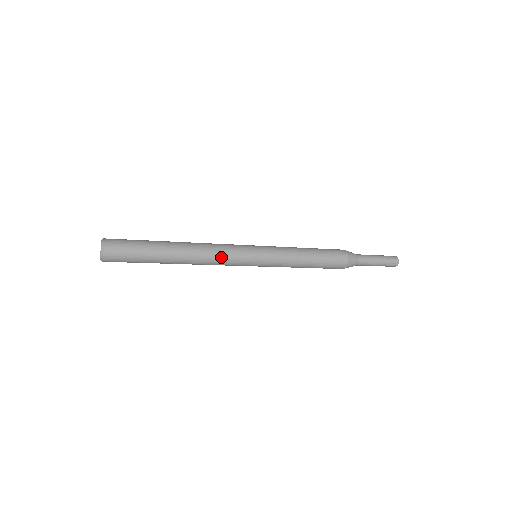
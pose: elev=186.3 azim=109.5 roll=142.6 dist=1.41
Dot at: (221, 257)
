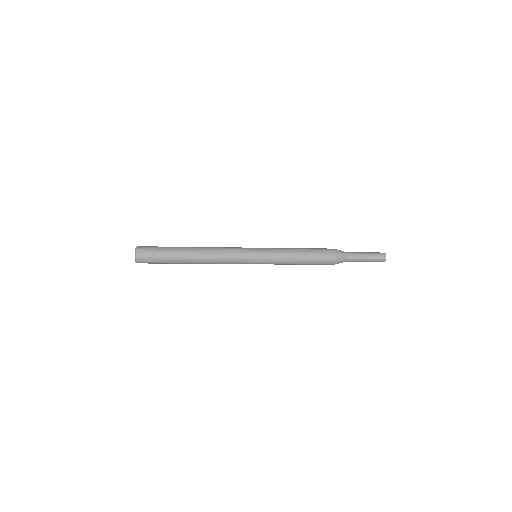
Dot at: (225, 253)
